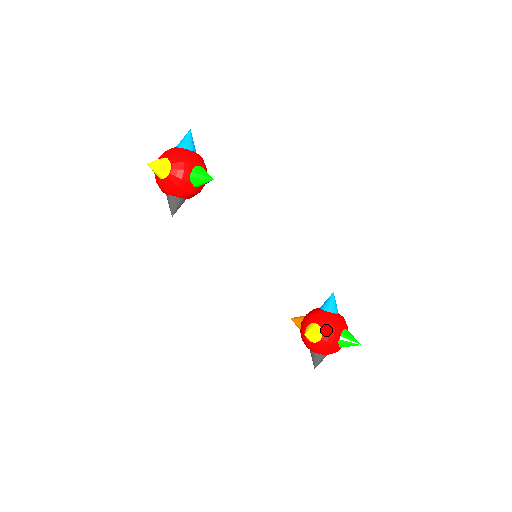
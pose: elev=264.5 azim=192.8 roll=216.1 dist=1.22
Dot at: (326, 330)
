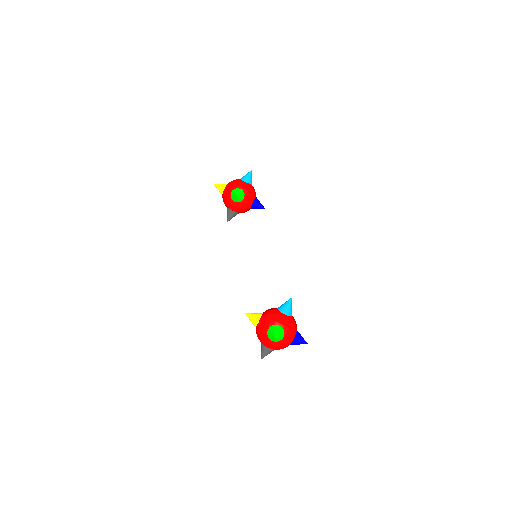
Dot at: (262, 318)
